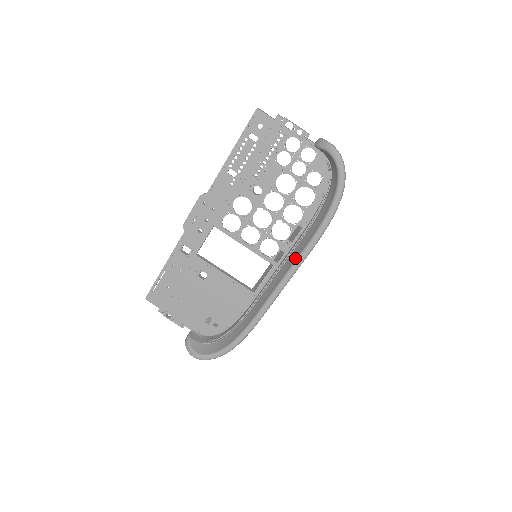
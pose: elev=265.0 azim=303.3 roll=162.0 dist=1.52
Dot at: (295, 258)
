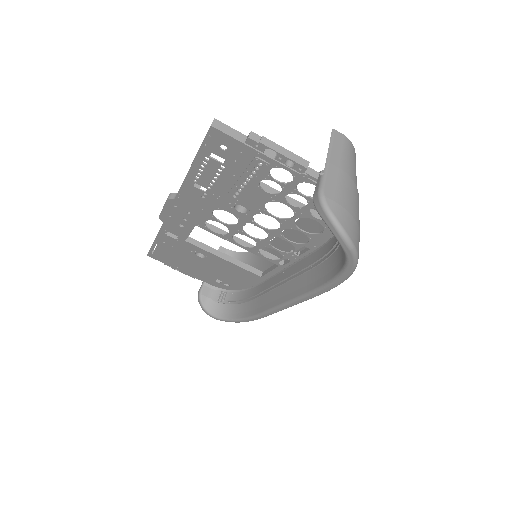
Dot at: (297, 293)
